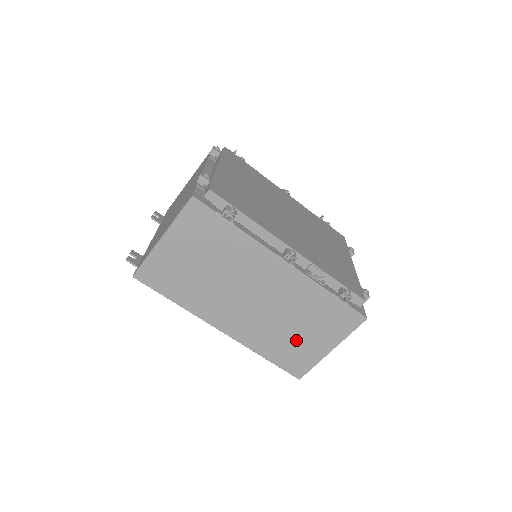
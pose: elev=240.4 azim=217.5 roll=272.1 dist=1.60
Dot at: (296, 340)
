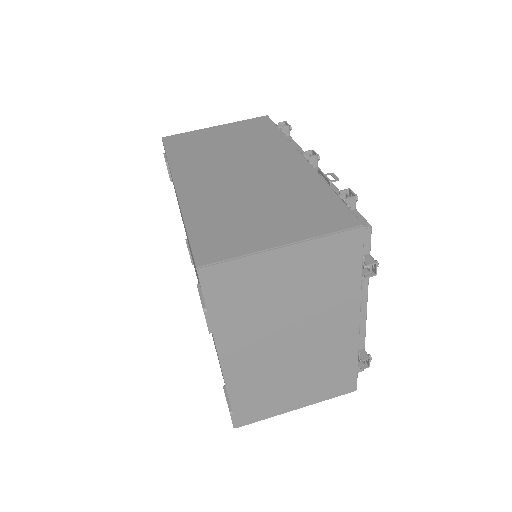
Dot at: (246, 219)
